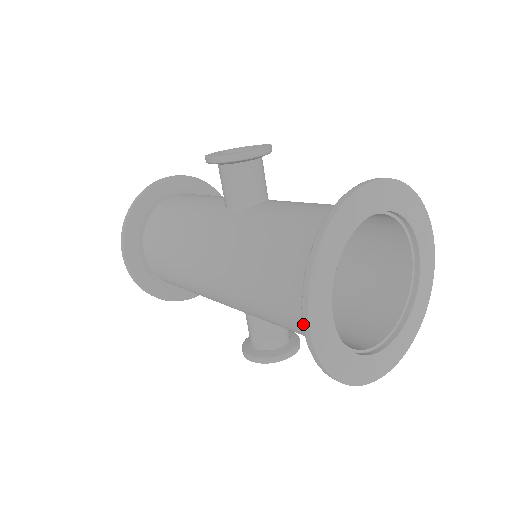
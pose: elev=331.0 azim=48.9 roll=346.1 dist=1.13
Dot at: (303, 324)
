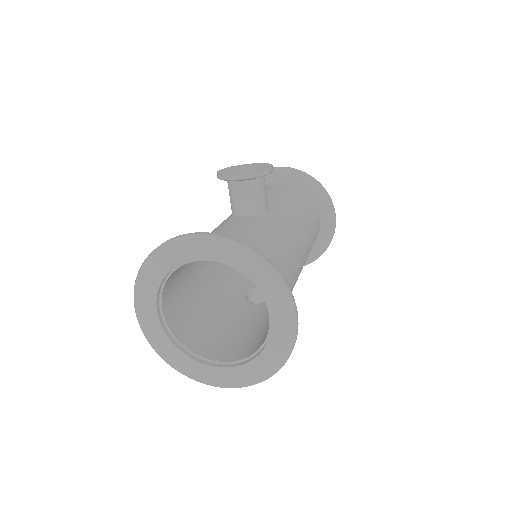
Dot at: (138, 311)
